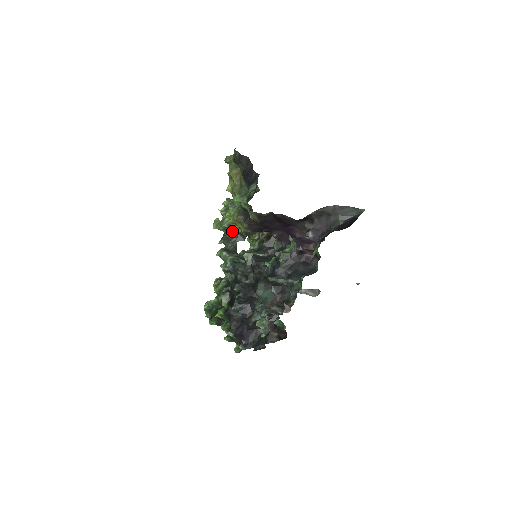
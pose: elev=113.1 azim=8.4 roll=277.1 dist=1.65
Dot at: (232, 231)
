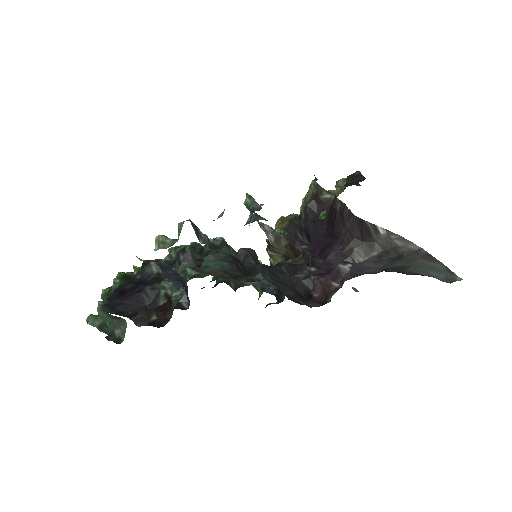
Dot at: occluded
